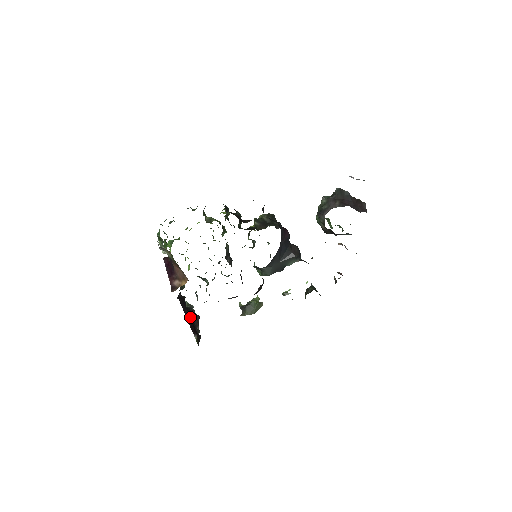
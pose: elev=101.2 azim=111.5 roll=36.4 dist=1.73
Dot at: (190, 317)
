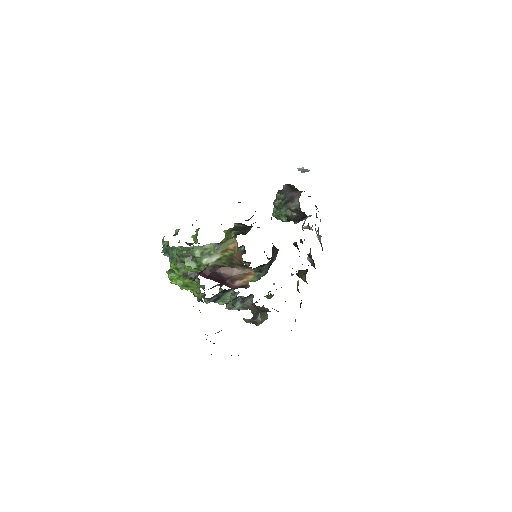
Dot at: occluded
